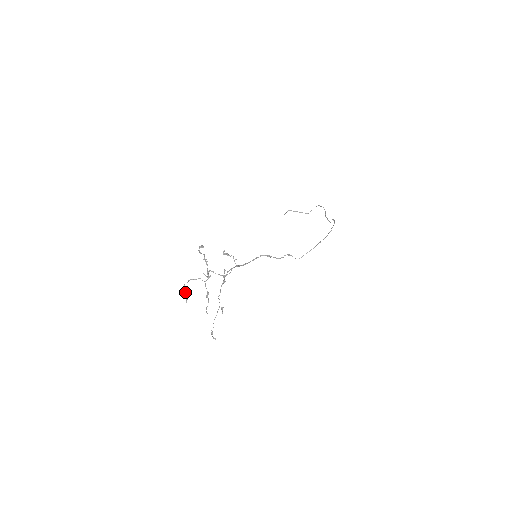
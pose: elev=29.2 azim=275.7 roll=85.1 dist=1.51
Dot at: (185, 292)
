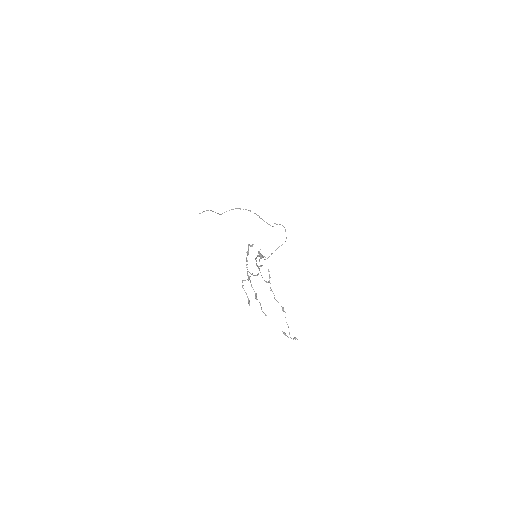
Dot at: (246, 294)
